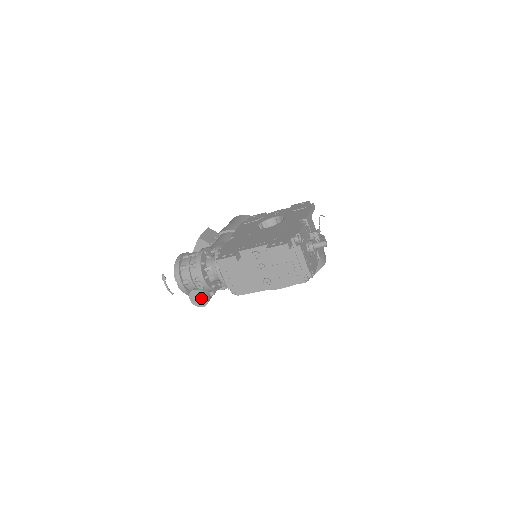
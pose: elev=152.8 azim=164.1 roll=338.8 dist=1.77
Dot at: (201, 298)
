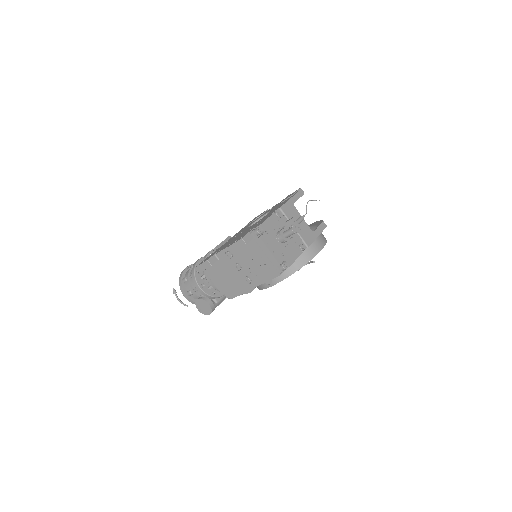
Dot at: (205, 306)
